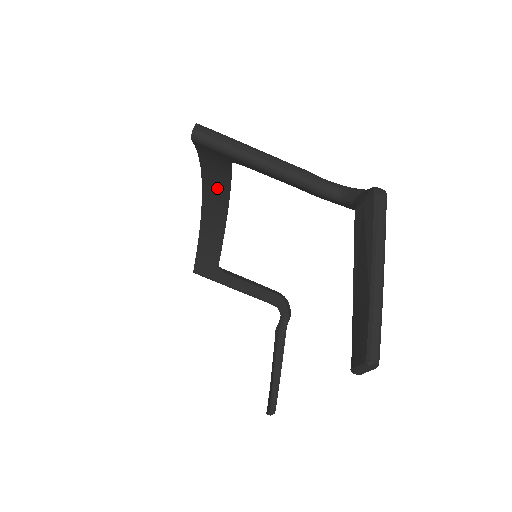
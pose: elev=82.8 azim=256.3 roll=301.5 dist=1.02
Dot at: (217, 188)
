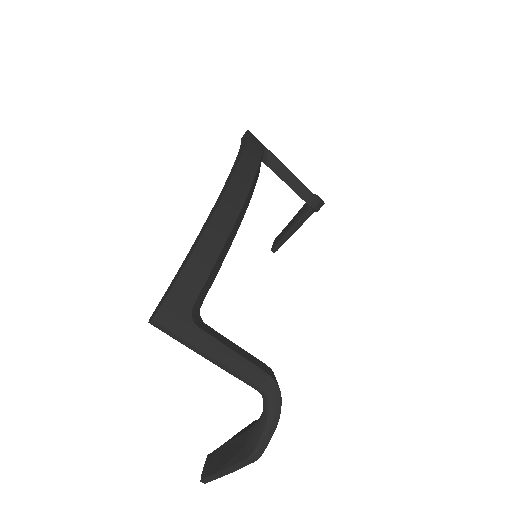
Dot at: occluded
